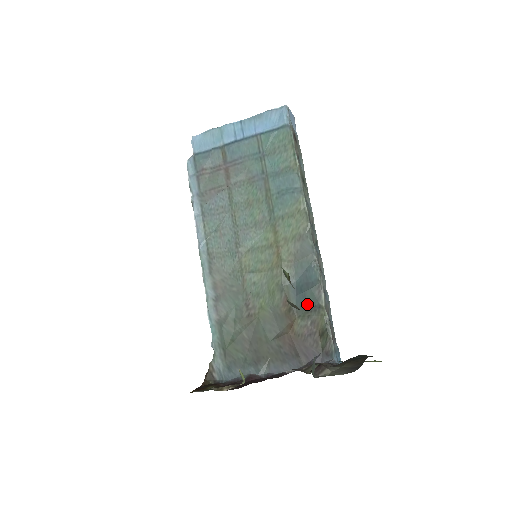
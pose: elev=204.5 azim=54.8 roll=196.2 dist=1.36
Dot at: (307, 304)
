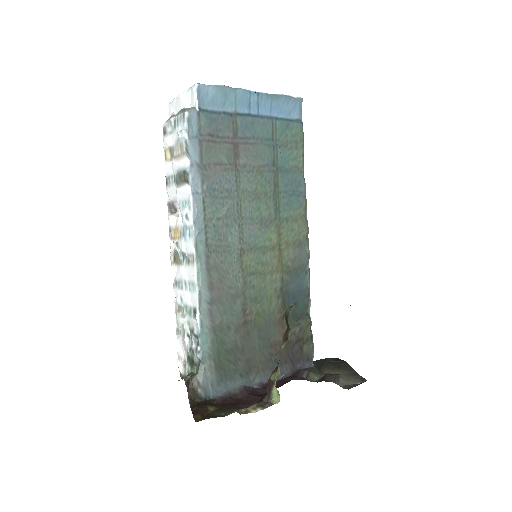
Dot at: (298, 312)
